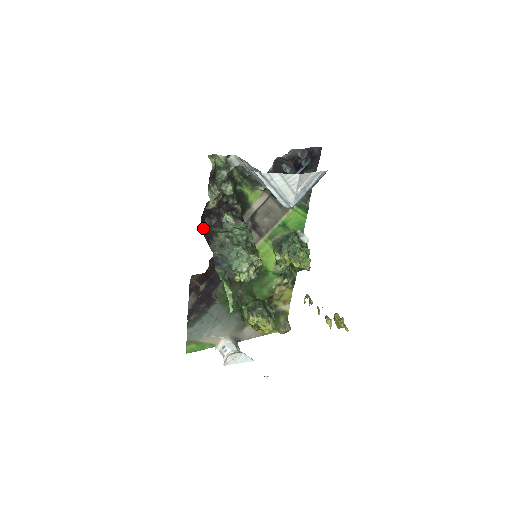
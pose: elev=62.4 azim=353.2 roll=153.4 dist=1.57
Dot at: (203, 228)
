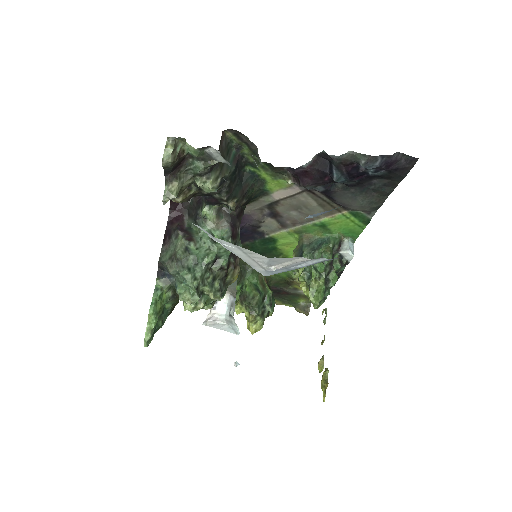
Dot at: (173, 211)
